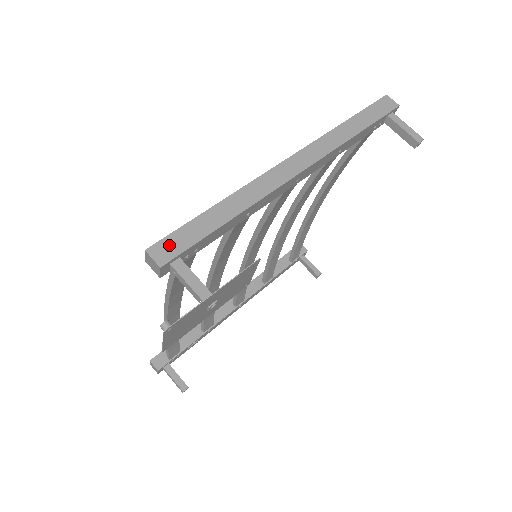
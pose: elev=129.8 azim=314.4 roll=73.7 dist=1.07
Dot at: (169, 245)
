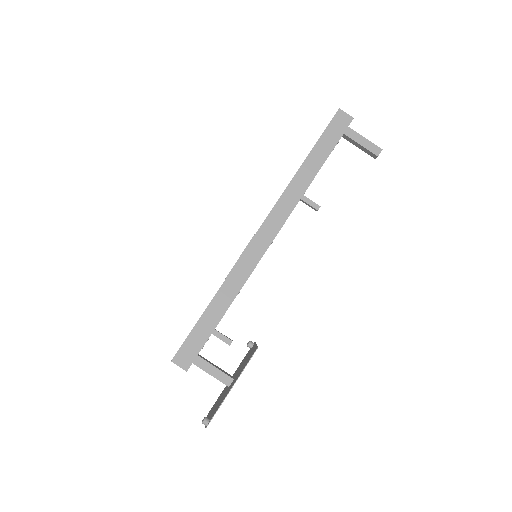
Dot at: (187, 351)
